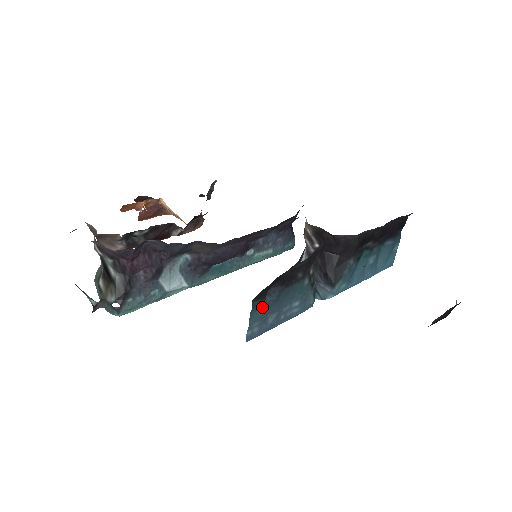
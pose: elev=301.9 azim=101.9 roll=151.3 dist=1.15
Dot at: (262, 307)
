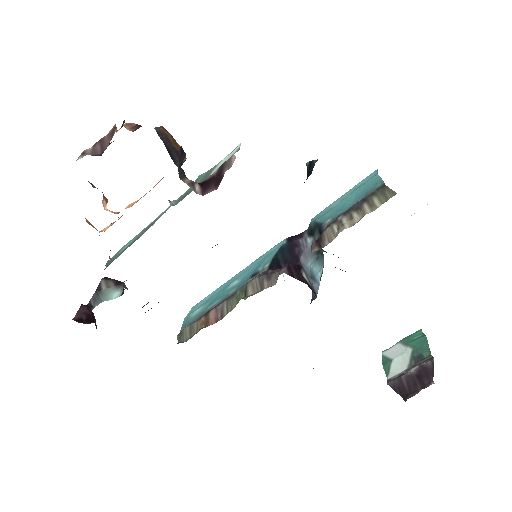
Dot at: occluded
